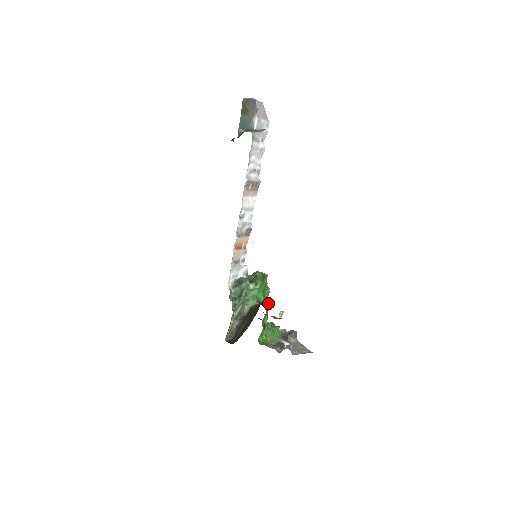
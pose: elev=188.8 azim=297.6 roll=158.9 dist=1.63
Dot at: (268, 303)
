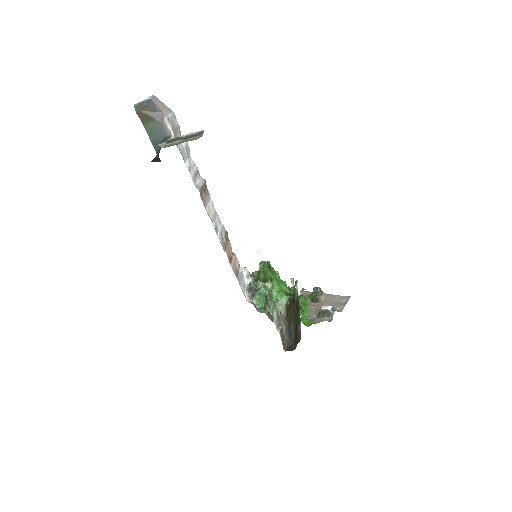
Dot at: occluded
